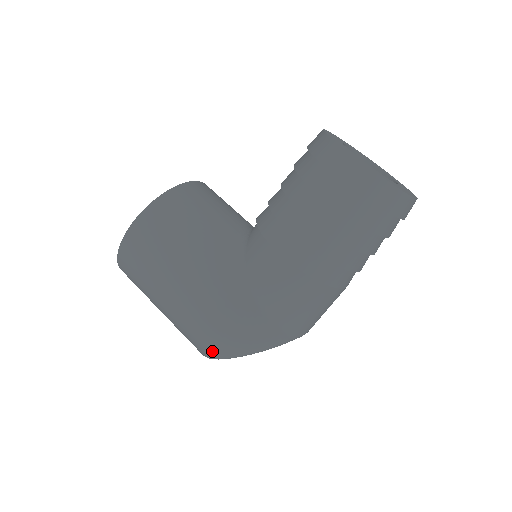
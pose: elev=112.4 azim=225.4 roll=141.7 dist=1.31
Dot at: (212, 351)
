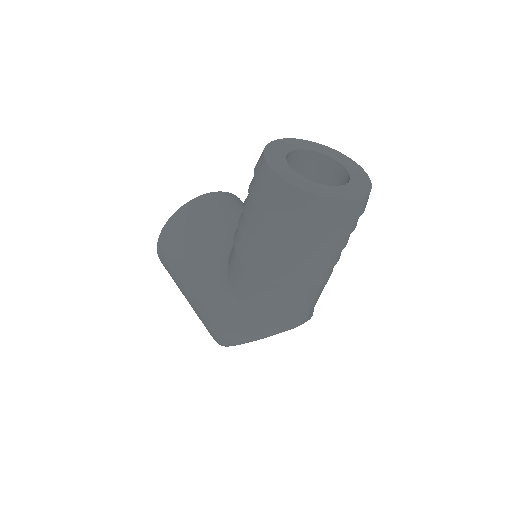
Dot at: (215, 339)
